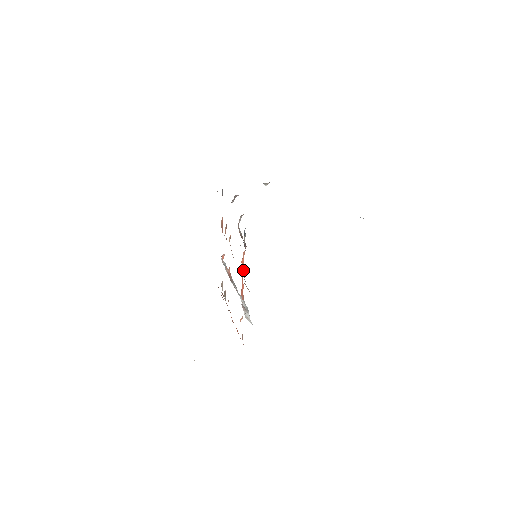
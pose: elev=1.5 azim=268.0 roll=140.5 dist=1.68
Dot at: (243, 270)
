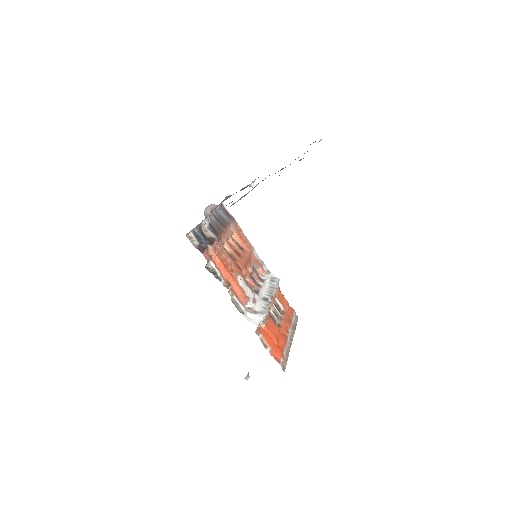
Dot at: (210, 268)
